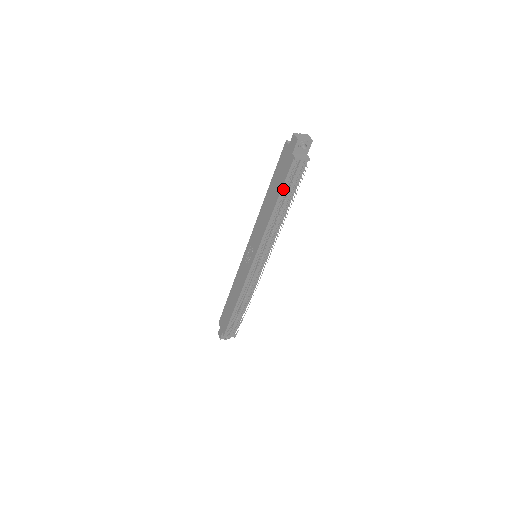
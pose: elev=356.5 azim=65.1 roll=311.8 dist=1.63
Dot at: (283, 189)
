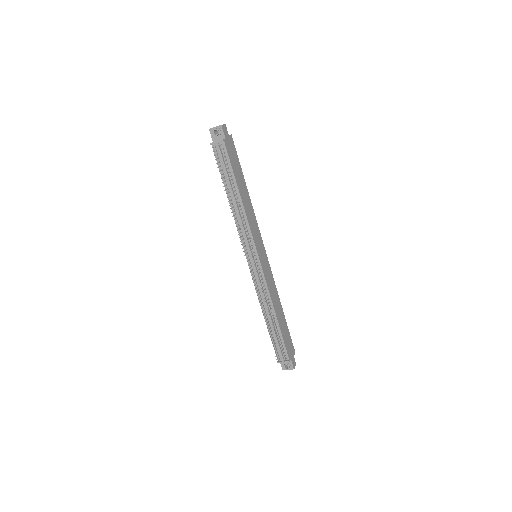
Dot at: (222, 175)
